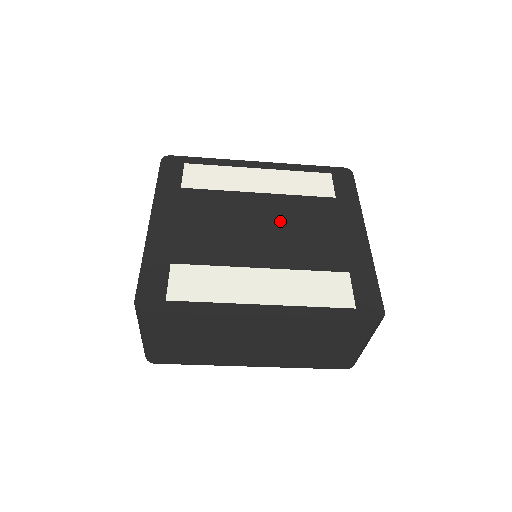
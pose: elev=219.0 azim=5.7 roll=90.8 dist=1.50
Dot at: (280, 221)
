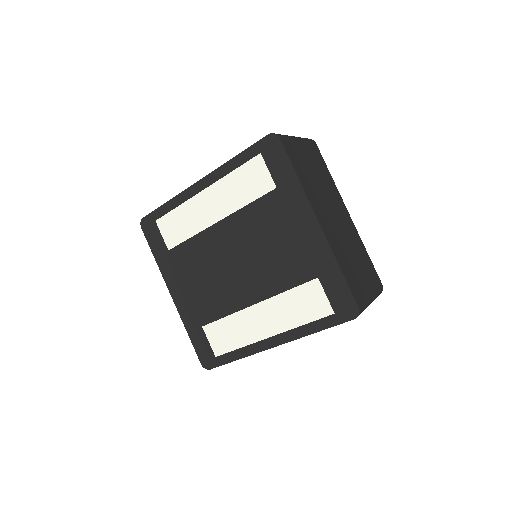
Dot at: (246, 247)
